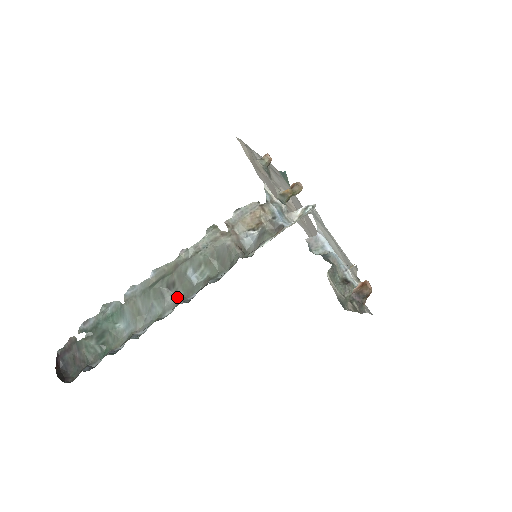
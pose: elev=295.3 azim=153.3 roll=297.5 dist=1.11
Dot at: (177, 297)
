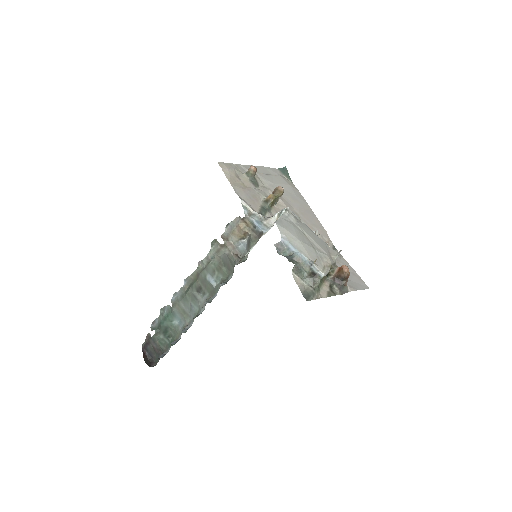
Dot at: (206, 297)
